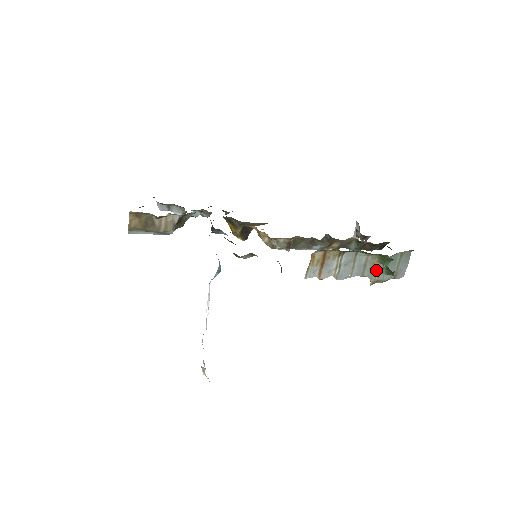
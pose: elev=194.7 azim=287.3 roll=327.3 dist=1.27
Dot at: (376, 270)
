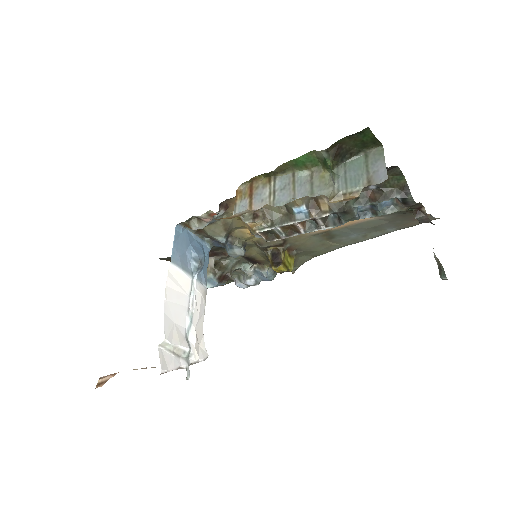
Dot at: (330, 183)
